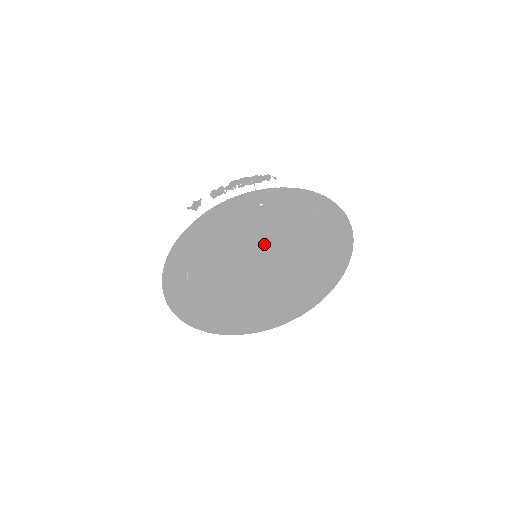
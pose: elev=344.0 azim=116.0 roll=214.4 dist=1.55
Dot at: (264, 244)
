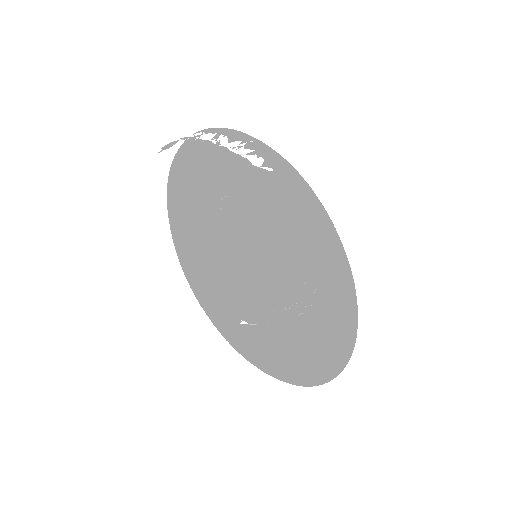
Dot at: occluded
